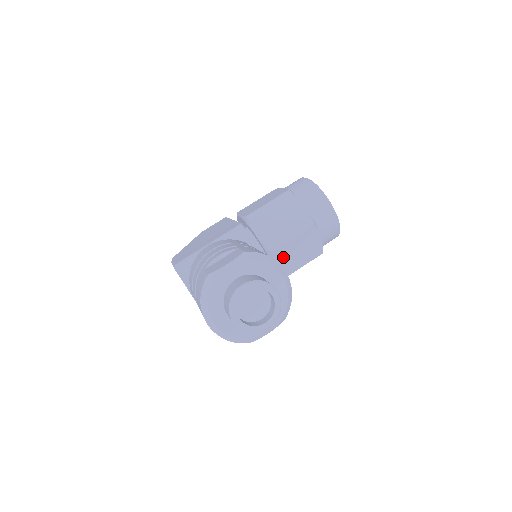
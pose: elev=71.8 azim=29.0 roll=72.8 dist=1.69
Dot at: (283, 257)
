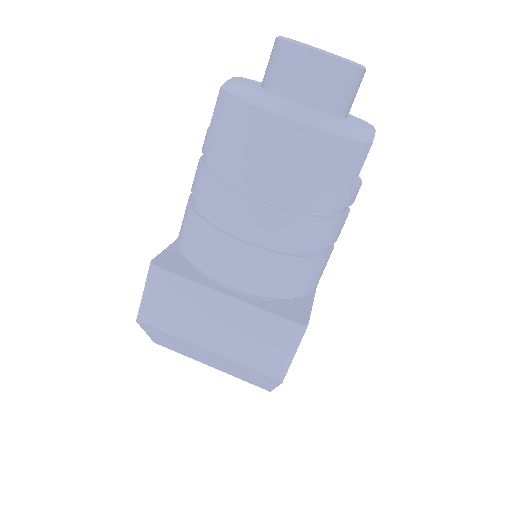
Dot at: occluded
